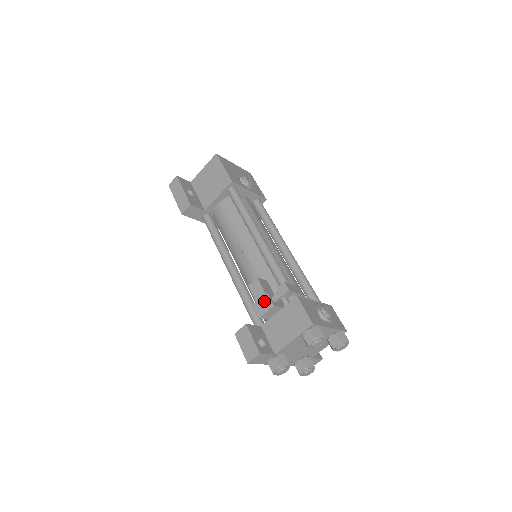
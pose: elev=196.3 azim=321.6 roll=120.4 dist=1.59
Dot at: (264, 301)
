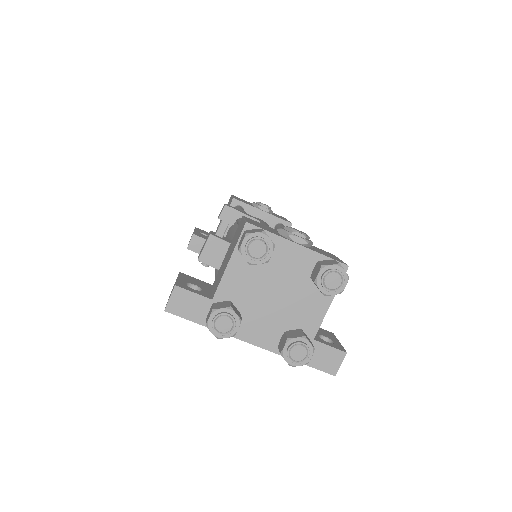
Dot at: (206, 240)
